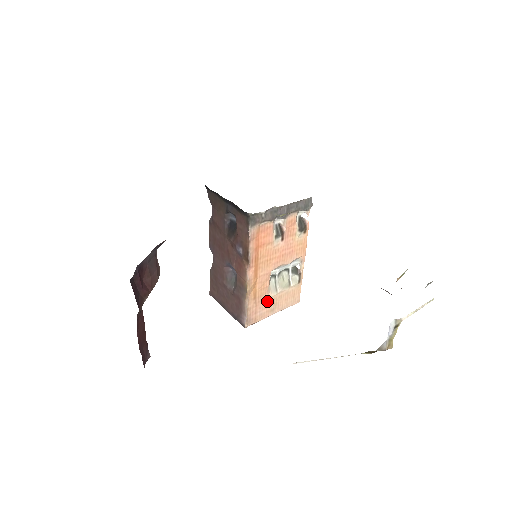
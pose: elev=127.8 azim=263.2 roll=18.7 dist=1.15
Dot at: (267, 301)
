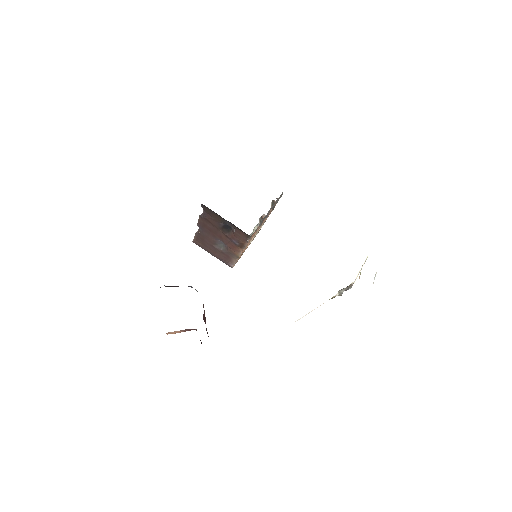
Dot at: occluded
